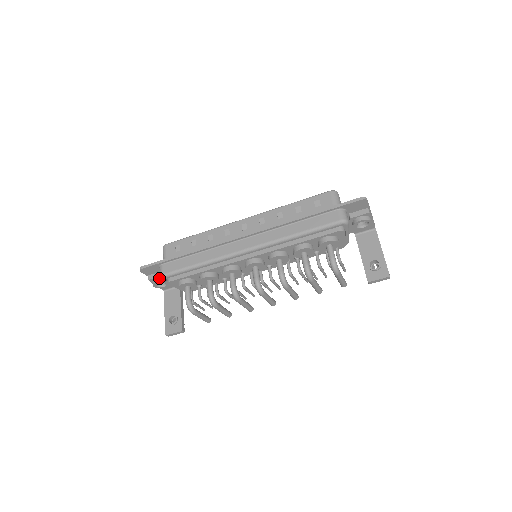
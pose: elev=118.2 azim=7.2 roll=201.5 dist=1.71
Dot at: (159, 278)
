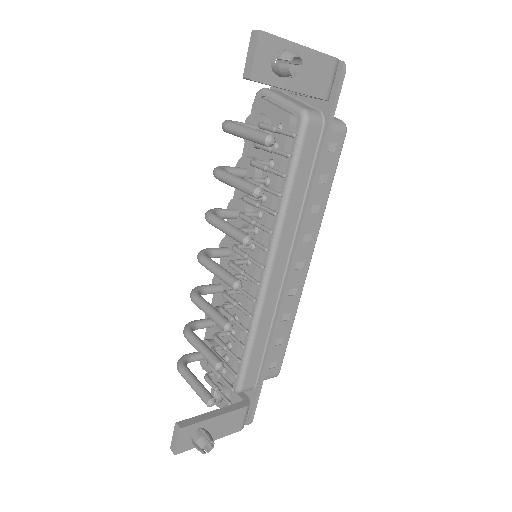
Dot at: occluded
